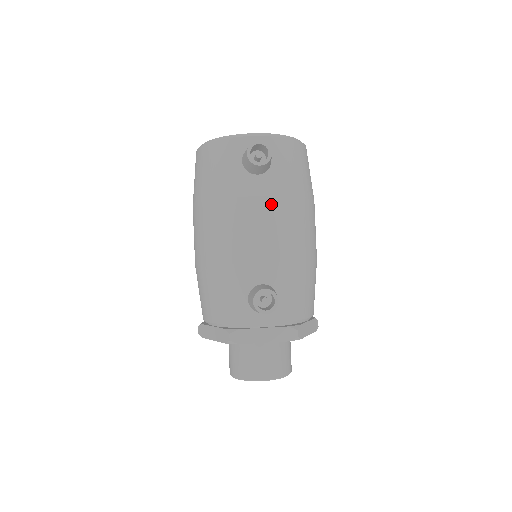
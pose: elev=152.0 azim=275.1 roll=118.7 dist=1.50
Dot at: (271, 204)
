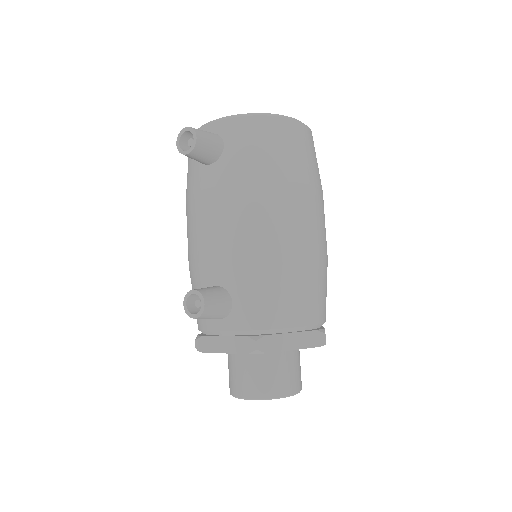
Dot at: (221, 195)
